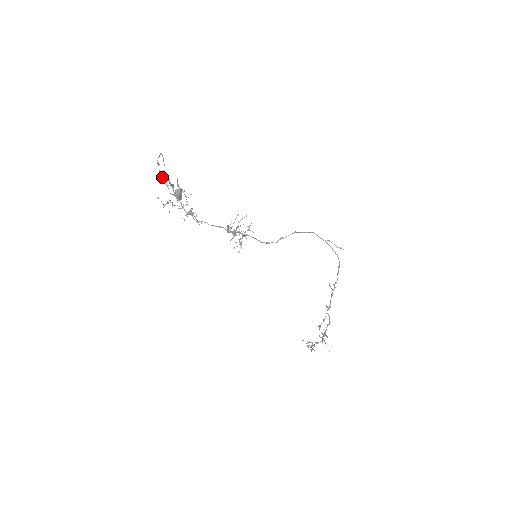
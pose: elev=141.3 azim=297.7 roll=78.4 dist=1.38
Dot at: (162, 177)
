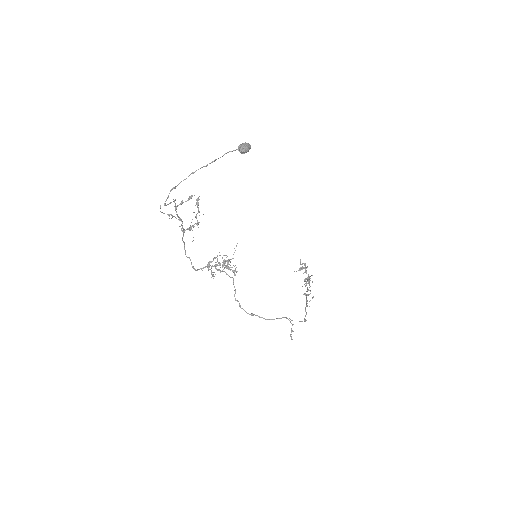
Dot at: (196, 170)
